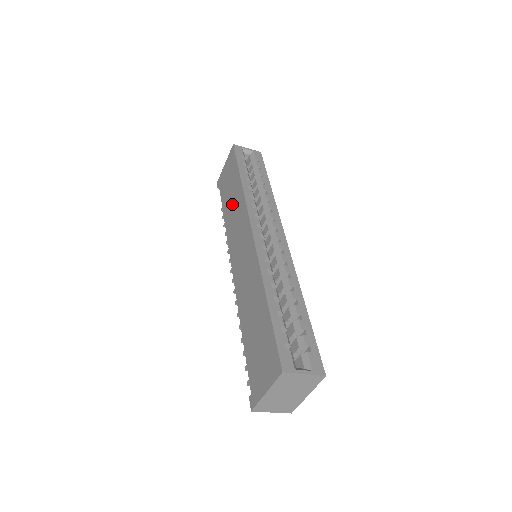
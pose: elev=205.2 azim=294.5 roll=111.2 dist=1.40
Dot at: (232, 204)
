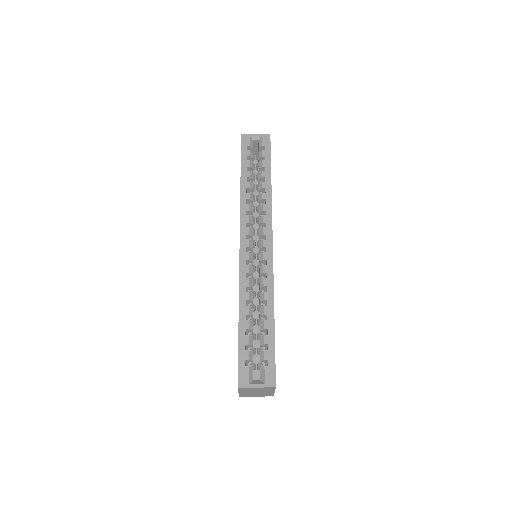
Dot at: occluded
